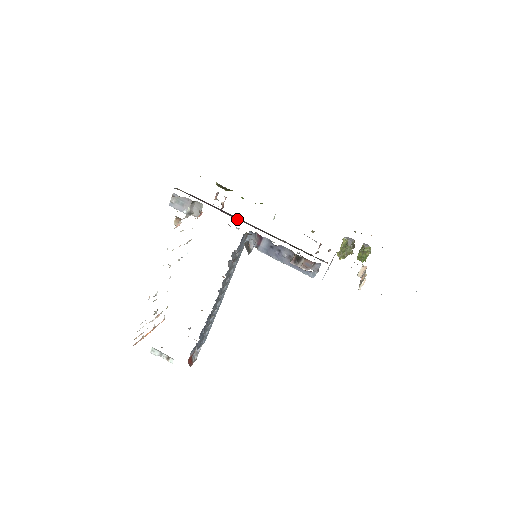
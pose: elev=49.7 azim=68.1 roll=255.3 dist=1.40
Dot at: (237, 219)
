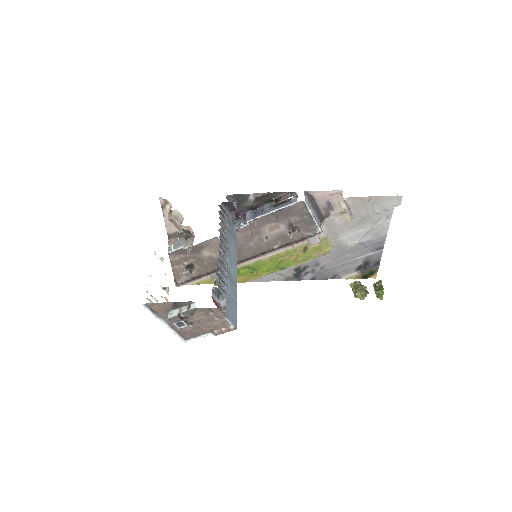
Dot at: occluded
